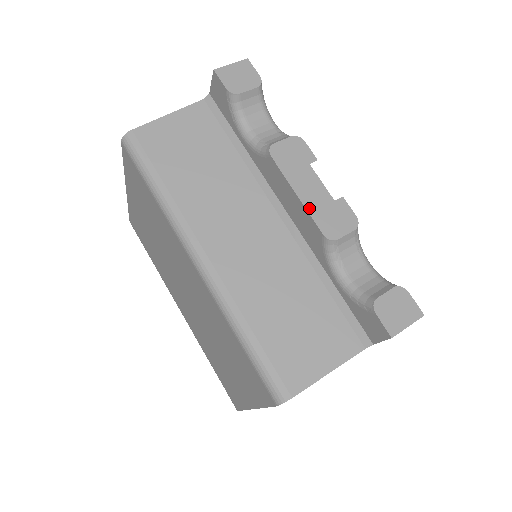
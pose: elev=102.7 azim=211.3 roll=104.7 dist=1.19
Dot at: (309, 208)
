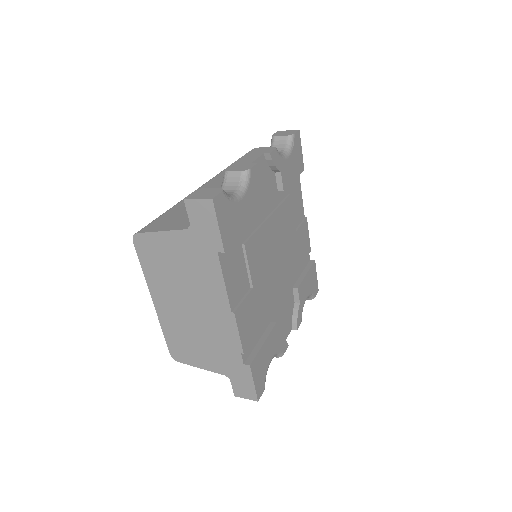
Dot at: (236, 162)
